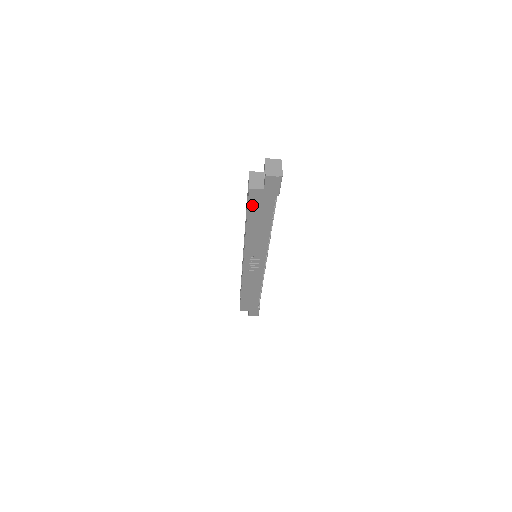
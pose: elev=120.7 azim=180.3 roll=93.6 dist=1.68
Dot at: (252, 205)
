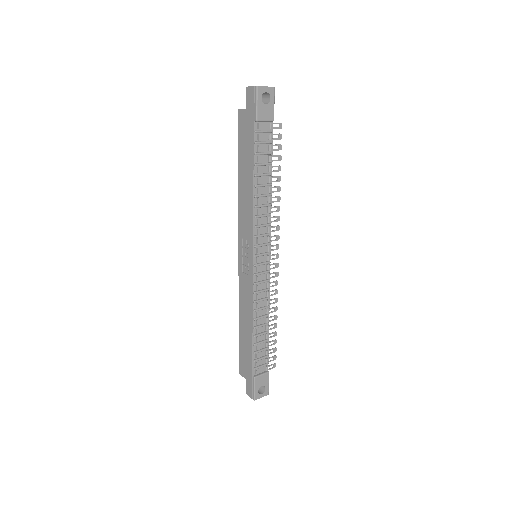
Dot at: (241, 137)
